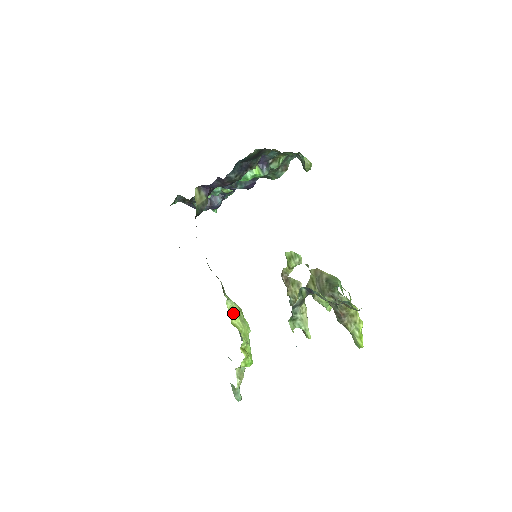
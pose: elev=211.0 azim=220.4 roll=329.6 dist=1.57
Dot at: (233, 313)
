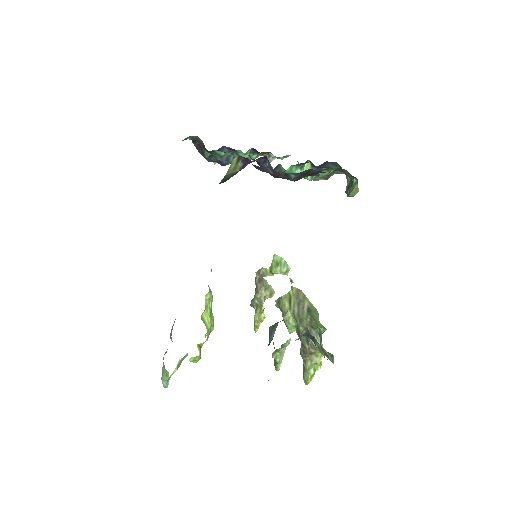
Dot at: (207, 306)
